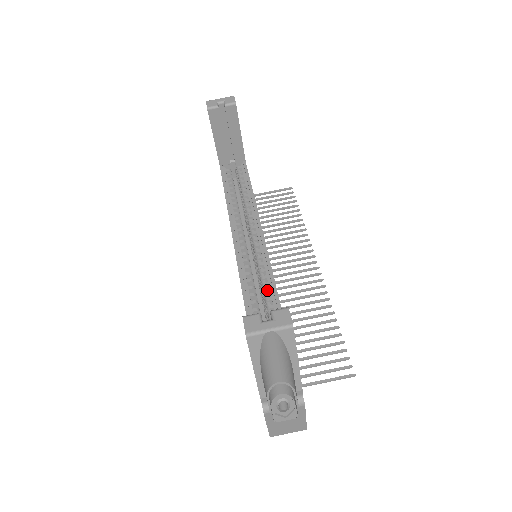
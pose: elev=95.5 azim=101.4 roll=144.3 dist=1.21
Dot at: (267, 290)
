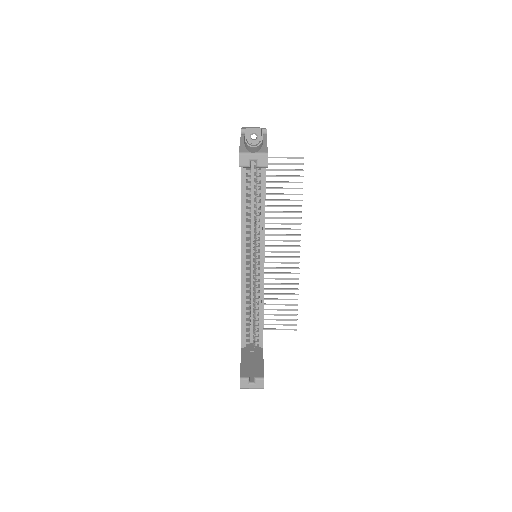
Dot at: (258, 299)
